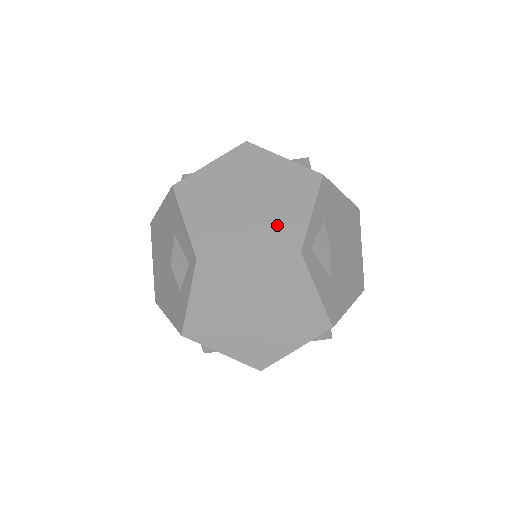
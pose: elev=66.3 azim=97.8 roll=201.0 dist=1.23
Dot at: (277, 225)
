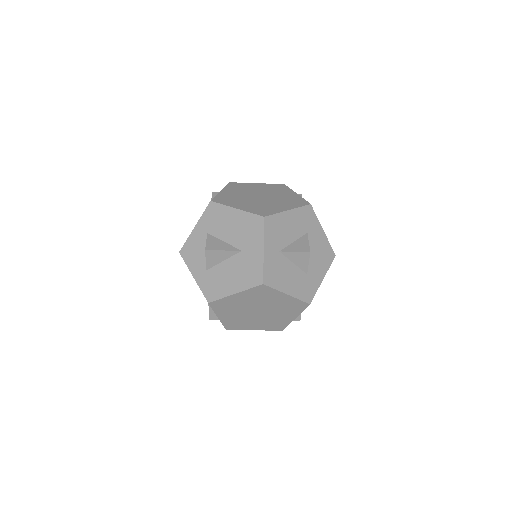
Dot at: (273, 322)
